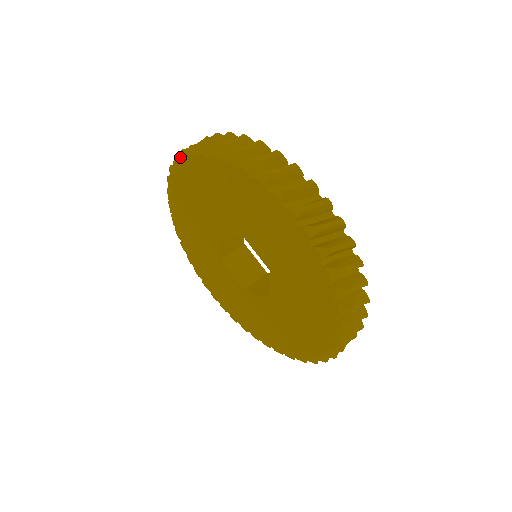
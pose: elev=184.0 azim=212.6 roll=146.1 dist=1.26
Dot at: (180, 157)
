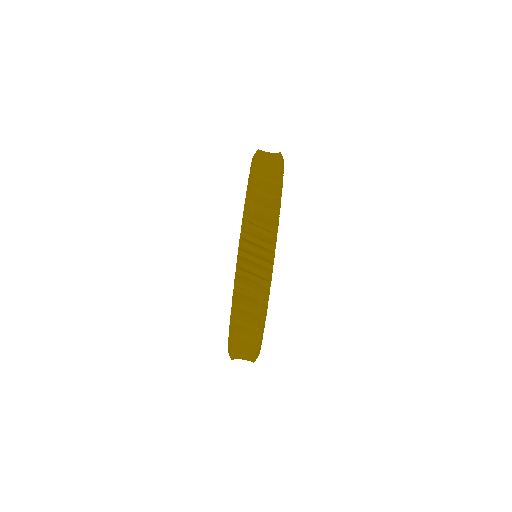
Dot at: (250, 175)
